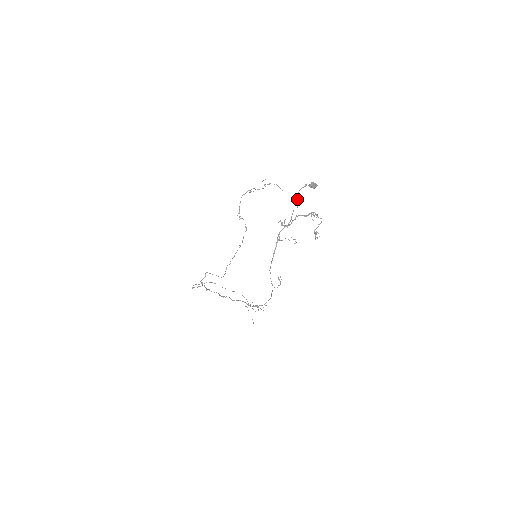
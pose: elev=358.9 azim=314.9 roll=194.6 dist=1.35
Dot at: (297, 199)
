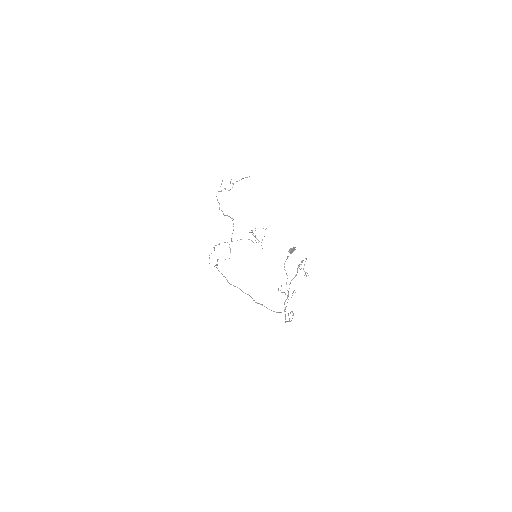
Dot at: occluded
